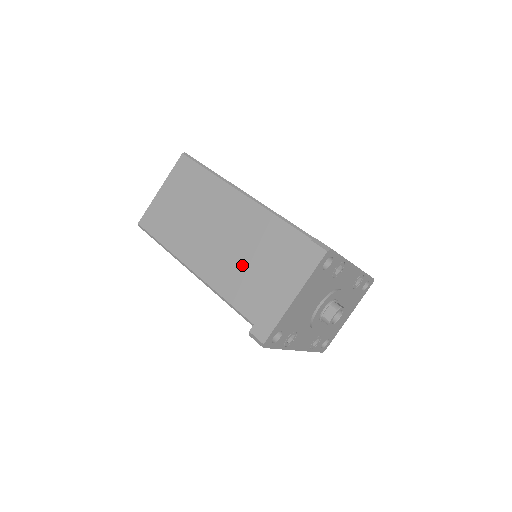
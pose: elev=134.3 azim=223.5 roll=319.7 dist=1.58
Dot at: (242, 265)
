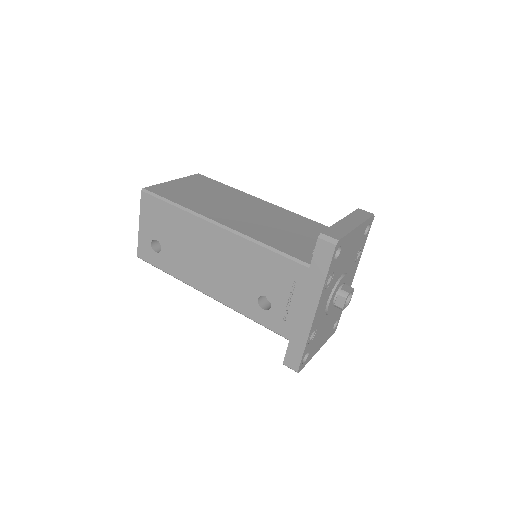
Dot at: (274, 228)
